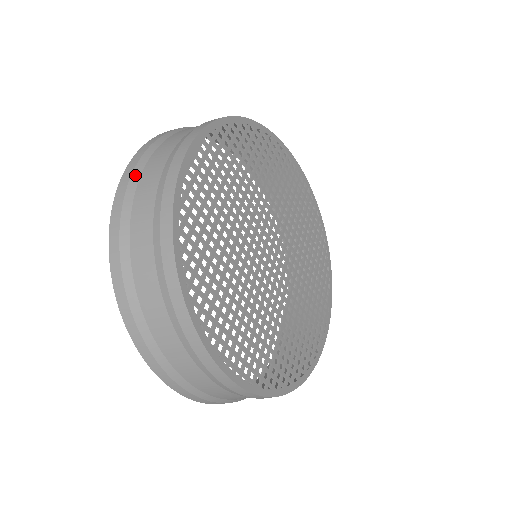
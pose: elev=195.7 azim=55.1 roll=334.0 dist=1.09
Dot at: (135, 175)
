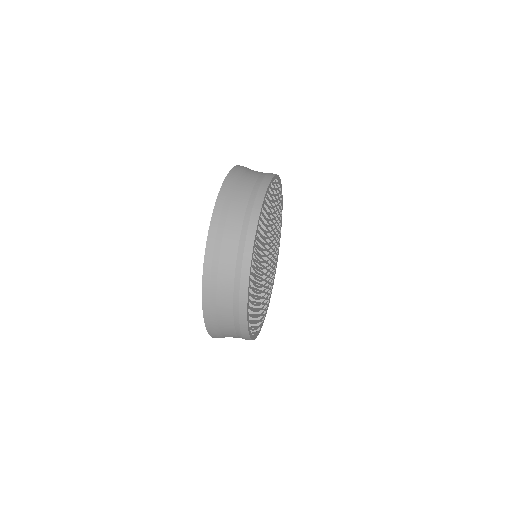
Dot at: (216, 253)
